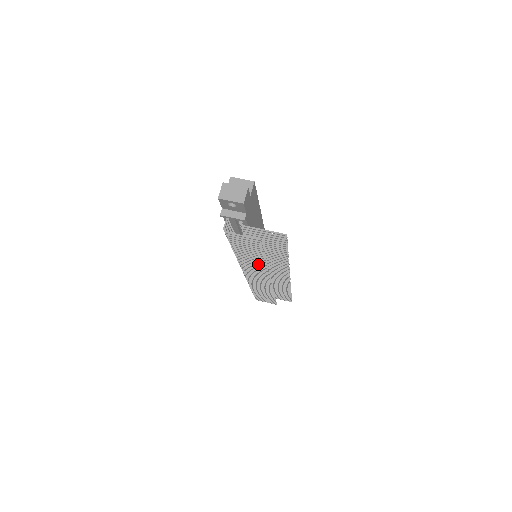
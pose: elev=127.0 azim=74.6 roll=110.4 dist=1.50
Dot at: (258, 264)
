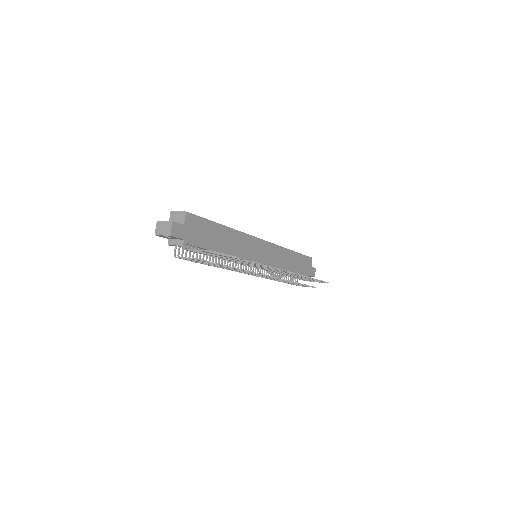
Dot at: occluded
